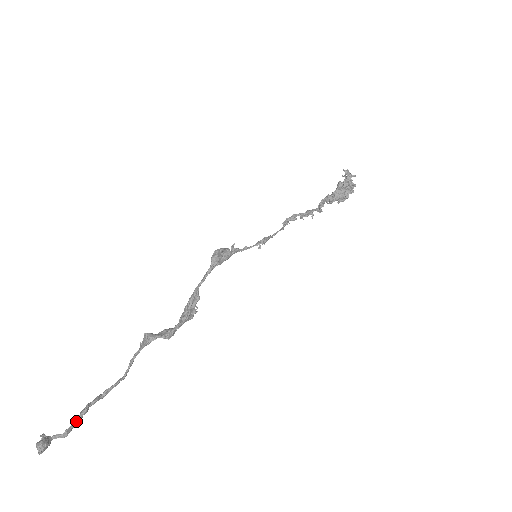
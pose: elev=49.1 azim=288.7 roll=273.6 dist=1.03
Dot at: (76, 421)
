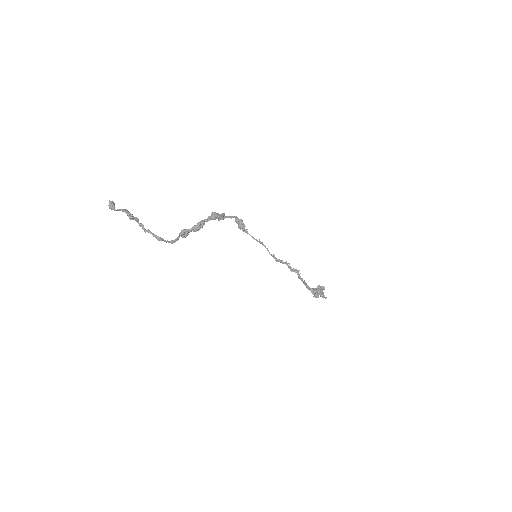
Dot at: (132, 214)
